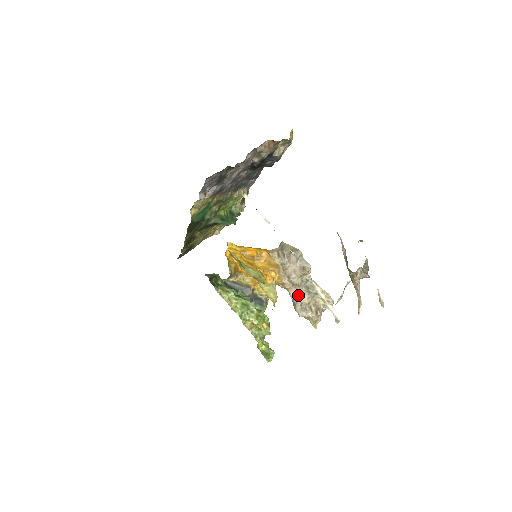
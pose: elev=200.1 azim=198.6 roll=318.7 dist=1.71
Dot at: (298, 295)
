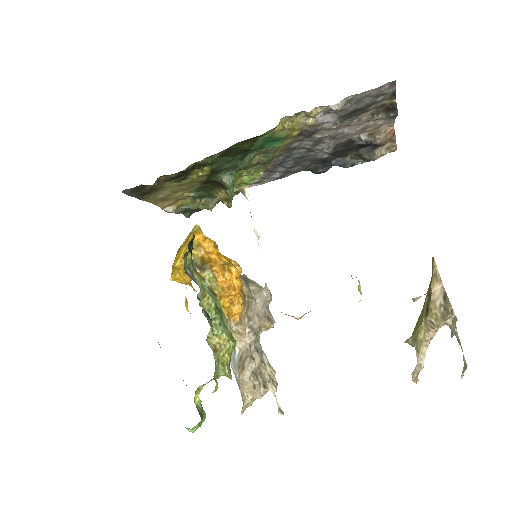
Dot at: (250, 349)
